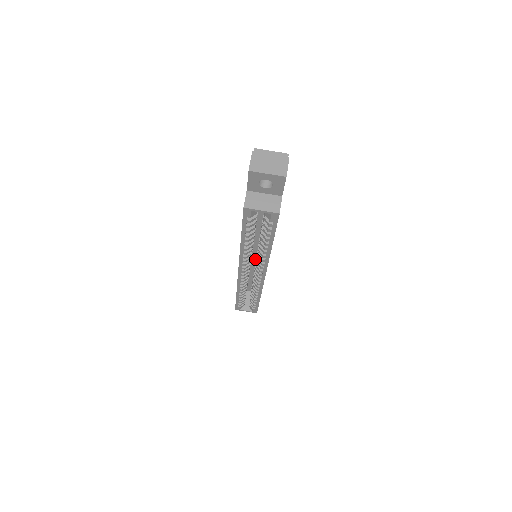
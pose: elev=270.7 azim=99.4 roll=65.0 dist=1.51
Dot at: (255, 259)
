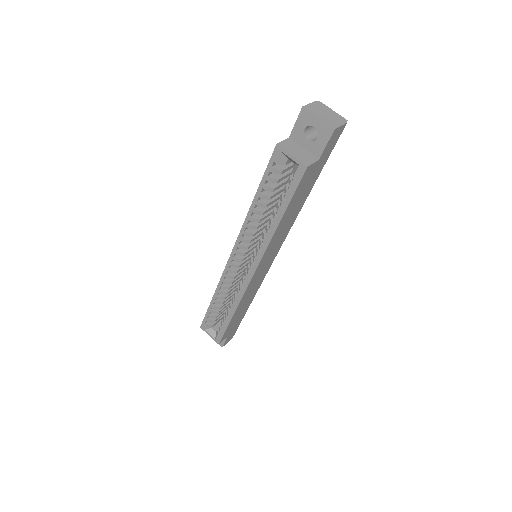
Dot at: occluded
